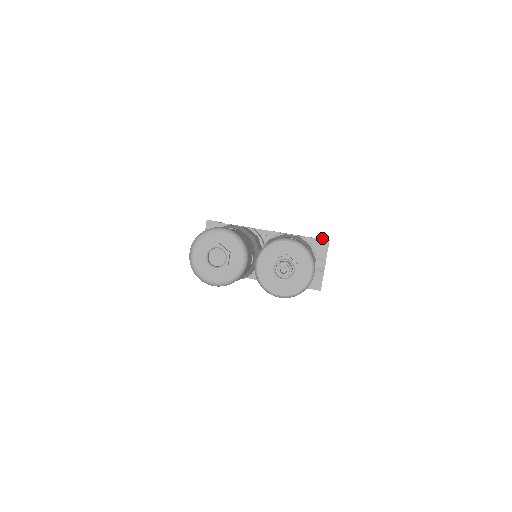
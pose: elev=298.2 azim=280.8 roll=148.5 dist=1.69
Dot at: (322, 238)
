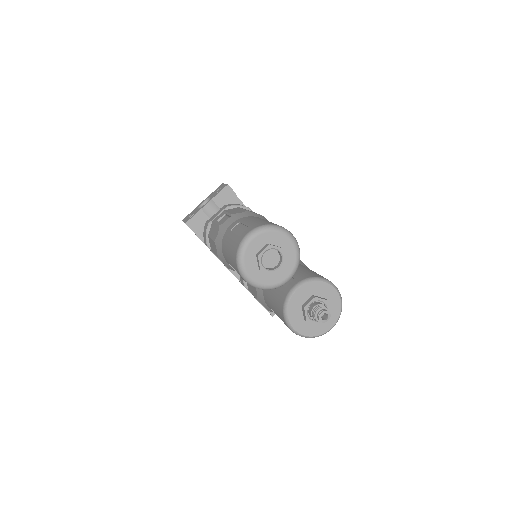
Dot at: occluded
